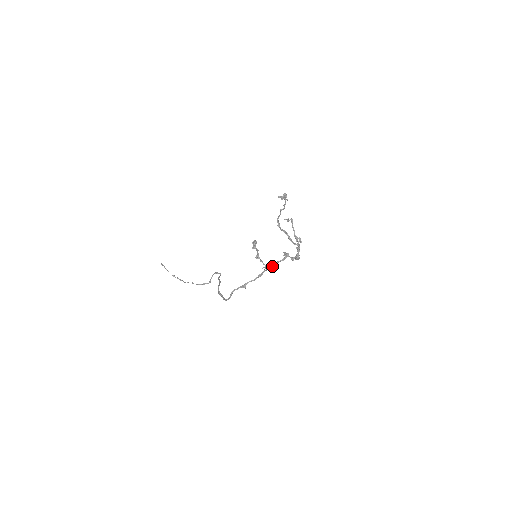
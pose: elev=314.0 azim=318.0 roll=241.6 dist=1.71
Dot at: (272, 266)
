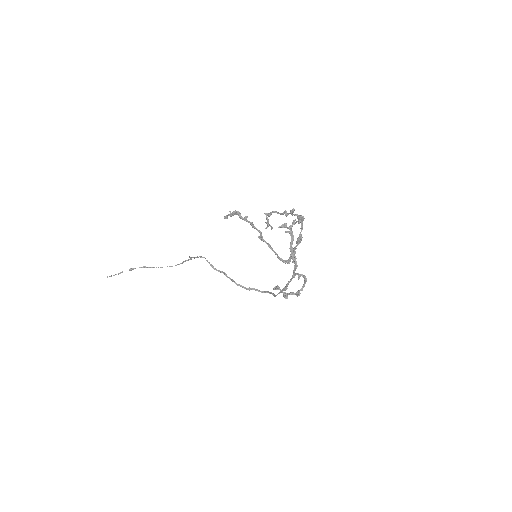
Dot at: occluded
